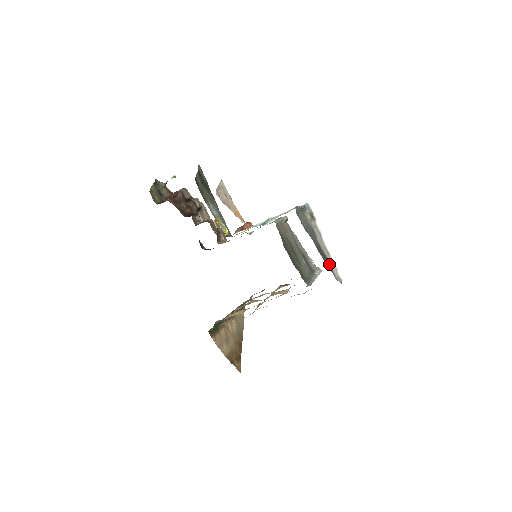
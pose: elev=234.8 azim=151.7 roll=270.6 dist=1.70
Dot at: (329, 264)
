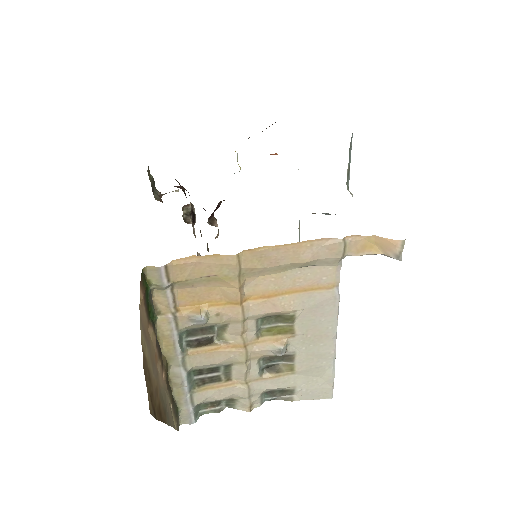
Dot at: occluded
